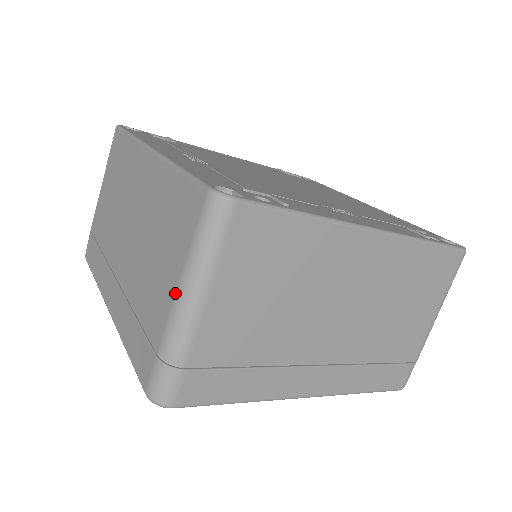
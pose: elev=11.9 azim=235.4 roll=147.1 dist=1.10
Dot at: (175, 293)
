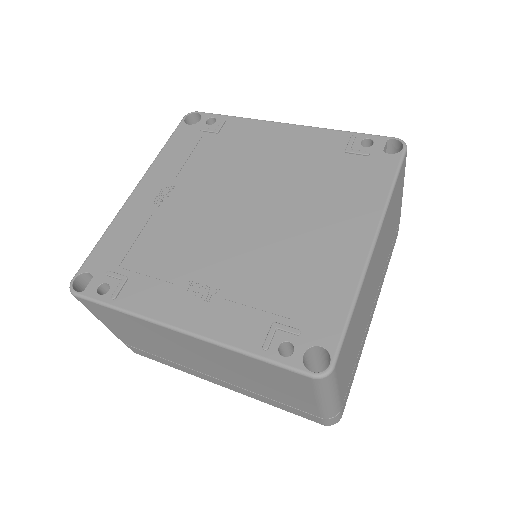
Dot at: occluded
